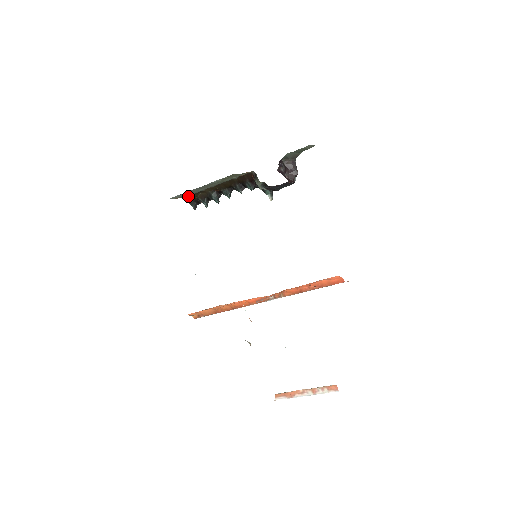
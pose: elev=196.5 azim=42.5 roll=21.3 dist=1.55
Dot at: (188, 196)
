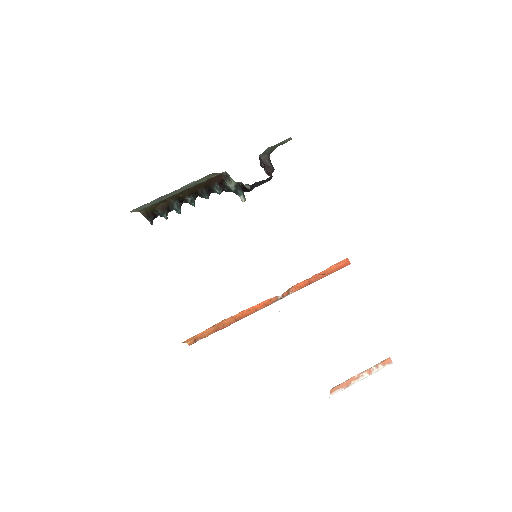
Dot at: (145, 208)
